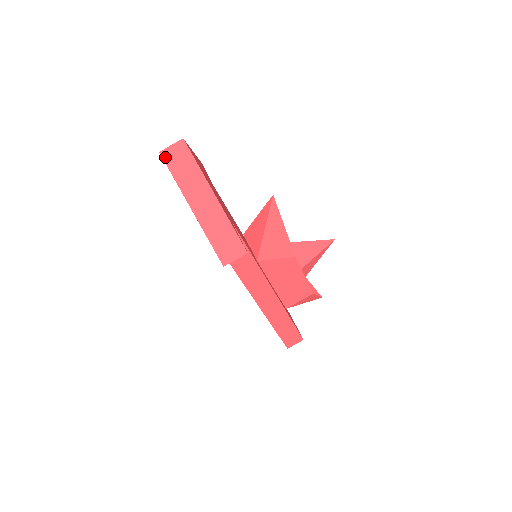
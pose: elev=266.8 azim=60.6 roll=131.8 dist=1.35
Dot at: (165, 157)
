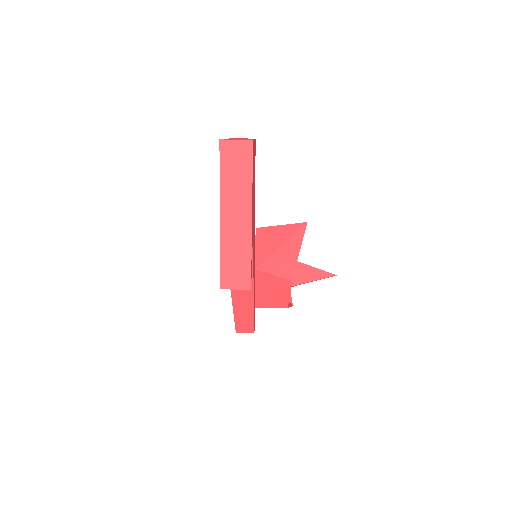
Dot at: (223, 148)
